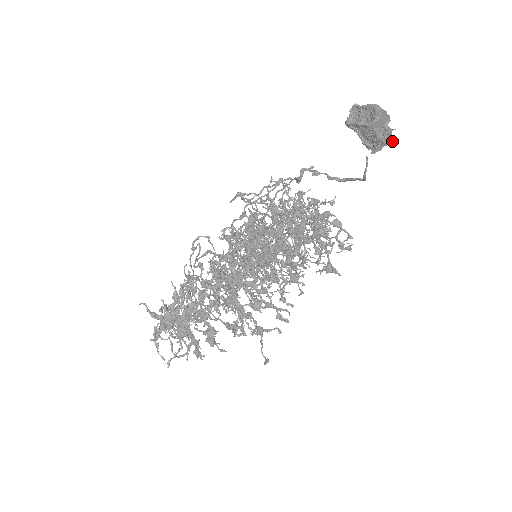
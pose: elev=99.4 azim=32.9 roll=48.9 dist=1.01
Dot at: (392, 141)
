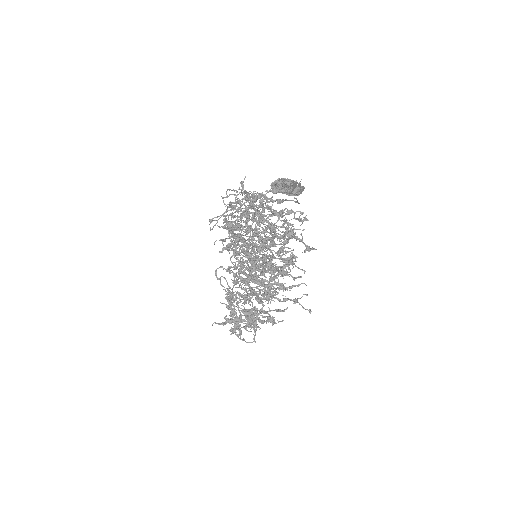
Dot at: (304, 188)
